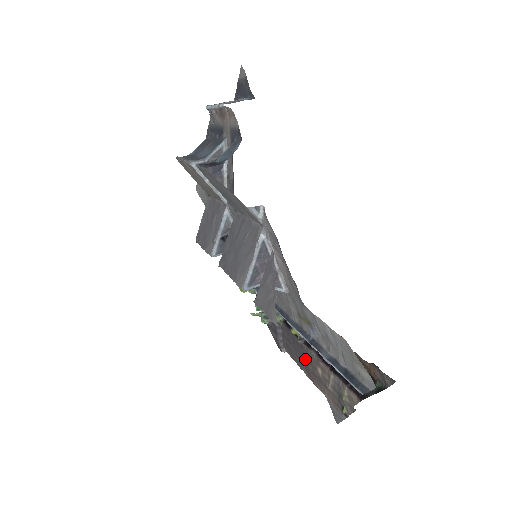
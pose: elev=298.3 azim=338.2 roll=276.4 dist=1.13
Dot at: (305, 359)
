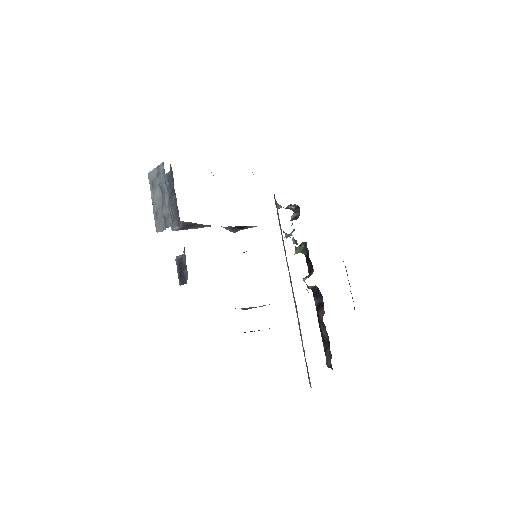
Dot at: occluded
